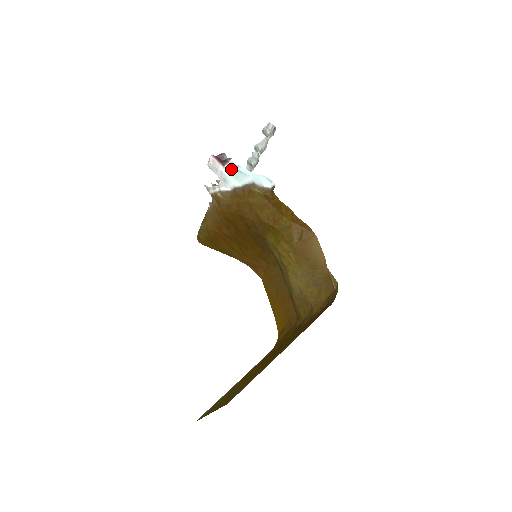
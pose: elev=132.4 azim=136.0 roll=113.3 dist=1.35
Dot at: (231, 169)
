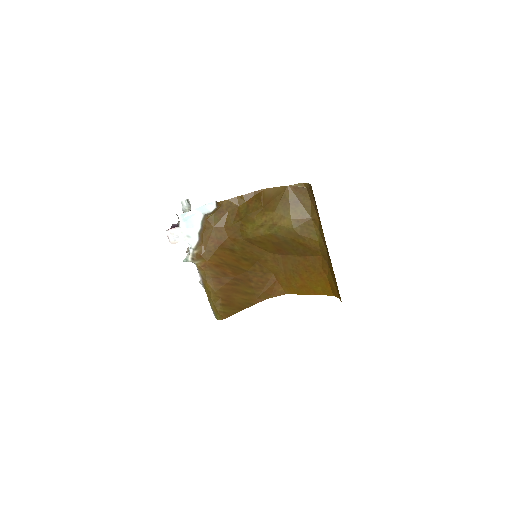
Dot at: (184, 222)
